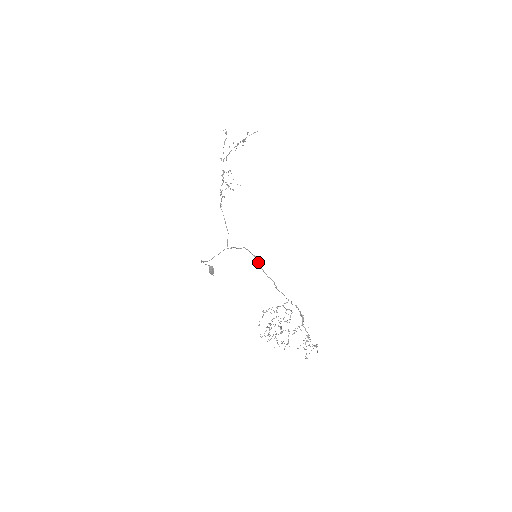
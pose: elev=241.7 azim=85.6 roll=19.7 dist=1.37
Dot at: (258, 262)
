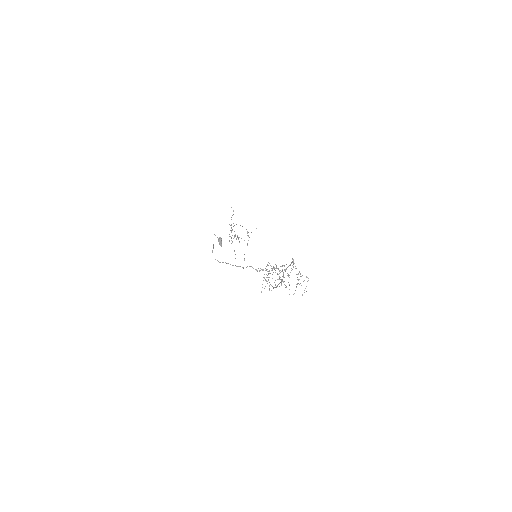
Dot at: occluded
